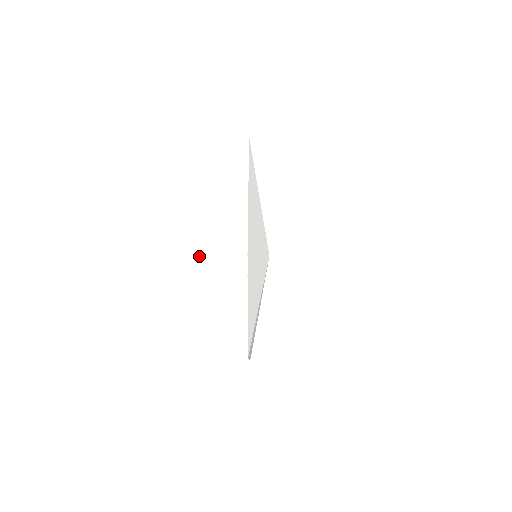
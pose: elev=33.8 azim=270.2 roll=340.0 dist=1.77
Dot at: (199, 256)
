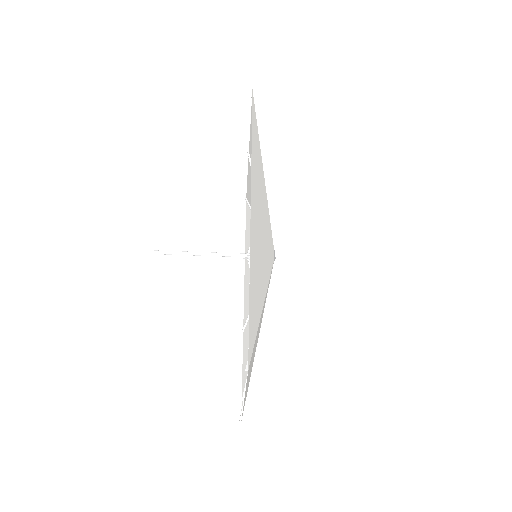
Dot at: (175, 253)
